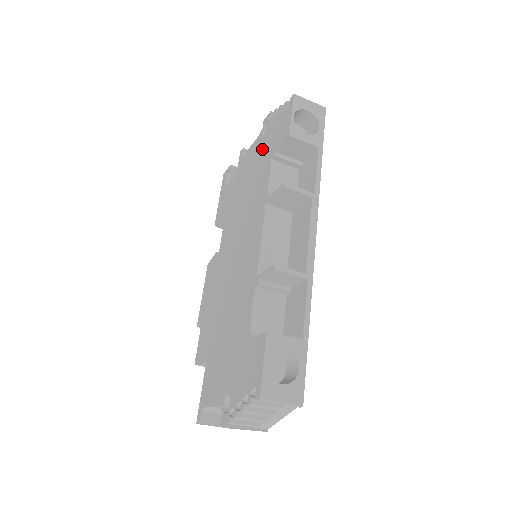
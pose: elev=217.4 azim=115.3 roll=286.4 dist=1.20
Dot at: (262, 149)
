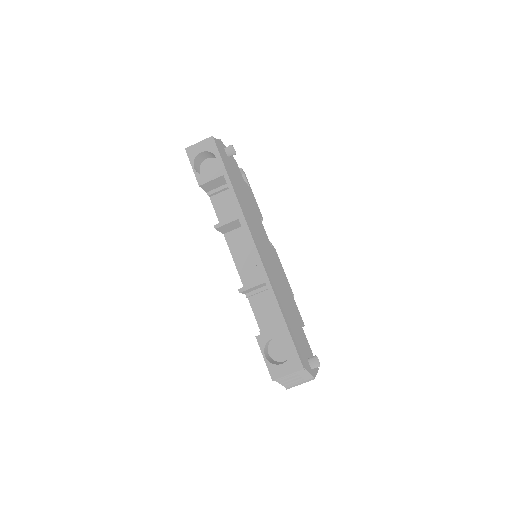
Dot at: occluded
